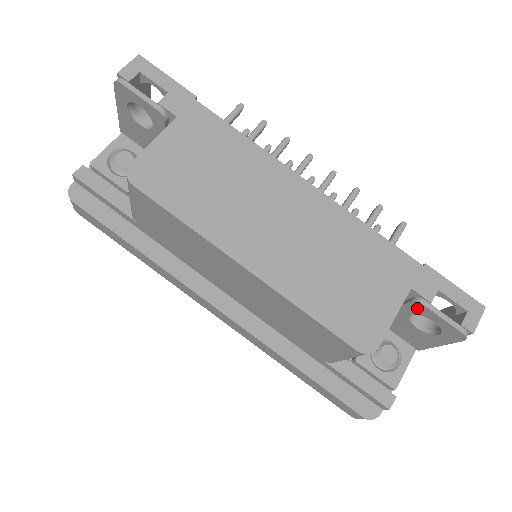
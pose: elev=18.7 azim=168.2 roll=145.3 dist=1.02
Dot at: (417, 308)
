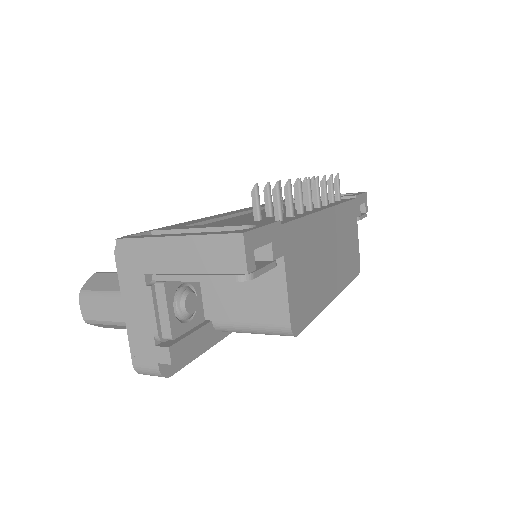
Dot at: occluded
